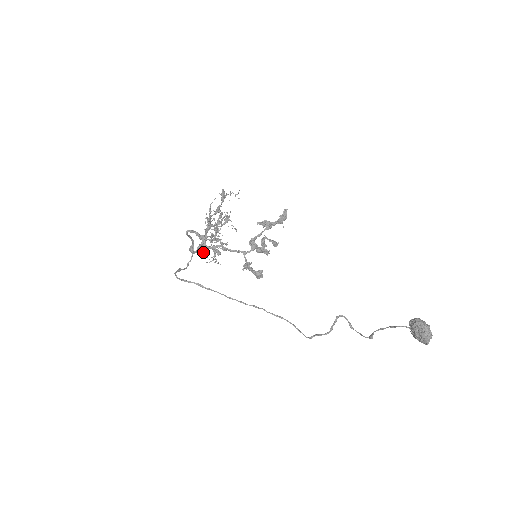
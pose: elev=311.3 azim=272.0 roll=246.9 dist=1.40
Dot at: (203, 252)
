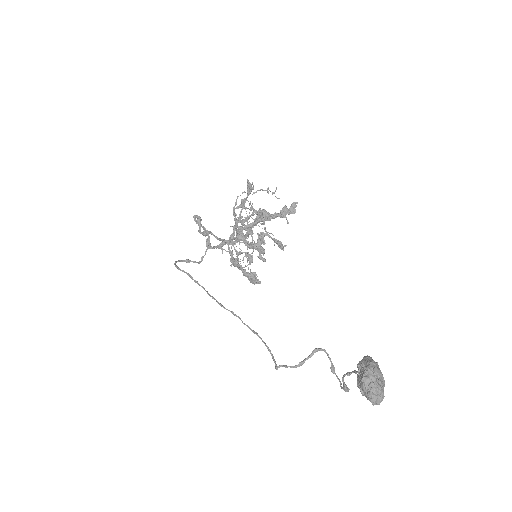
Dot at: occluded
